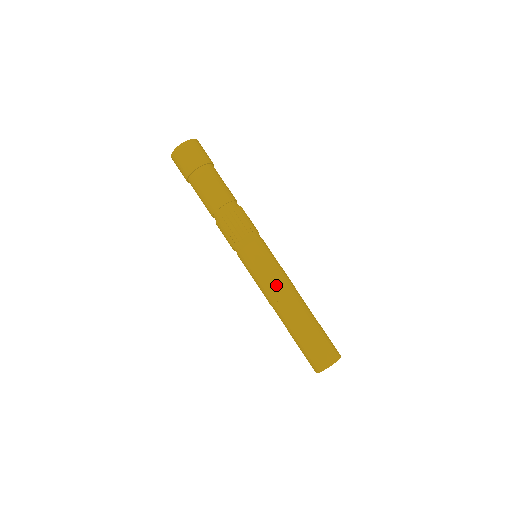
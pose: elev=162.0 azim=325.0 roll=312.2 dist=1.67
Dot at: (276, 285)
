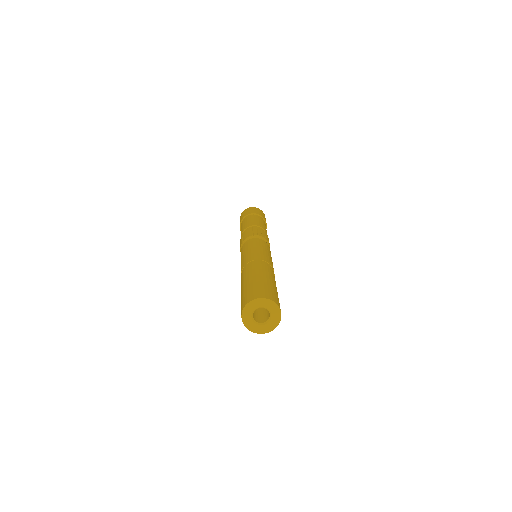
Dot at: (245, 260)
